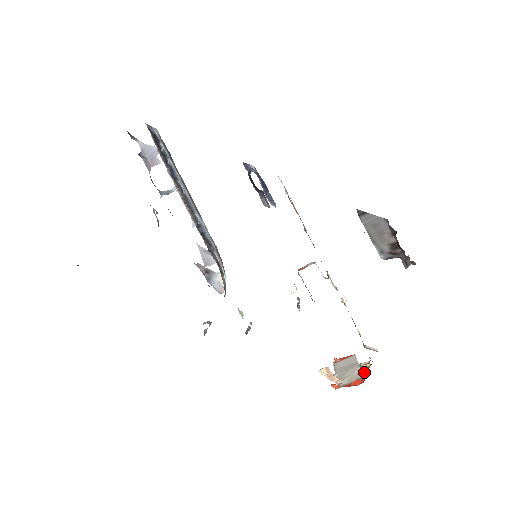
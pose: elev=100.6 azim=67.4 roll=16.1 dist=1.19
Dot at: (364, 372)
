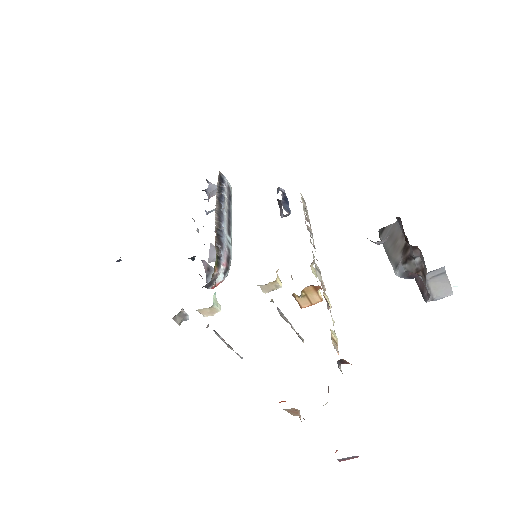
Dot at: occluded
